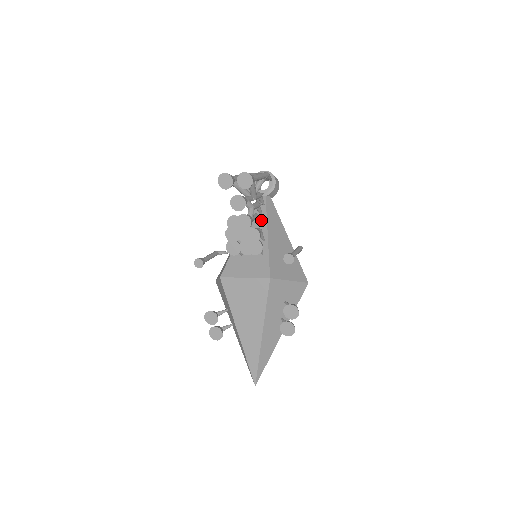
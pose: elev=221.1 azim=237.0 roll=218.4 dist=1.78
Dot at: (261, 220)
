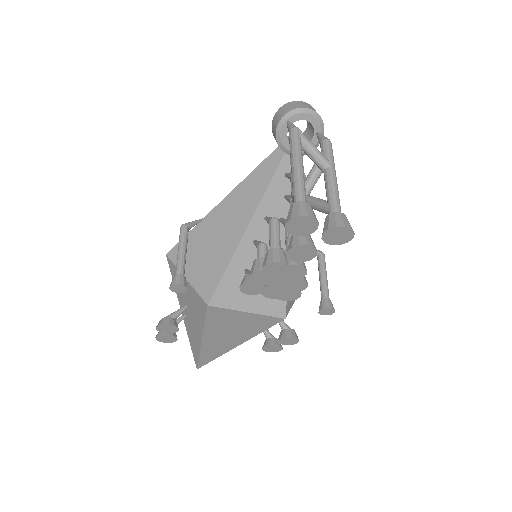
Dot at: (284, 209)
